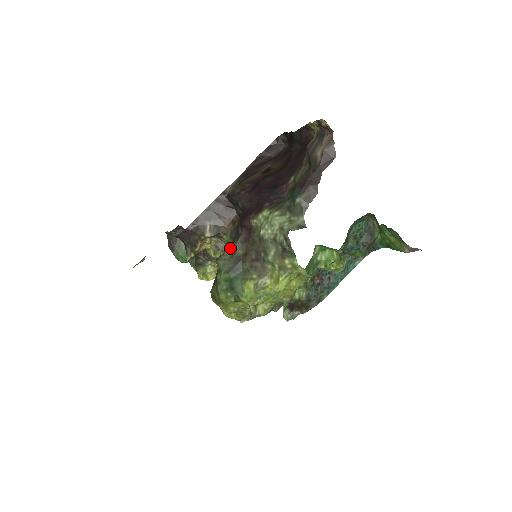
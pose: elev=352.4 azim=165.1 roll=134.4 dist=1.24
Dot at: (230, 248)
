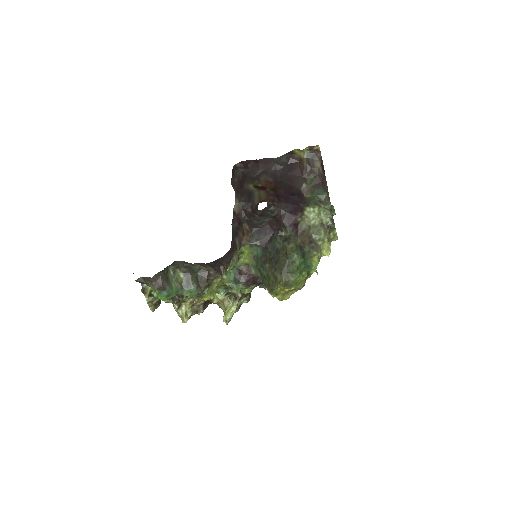
Dot at: (292, 242)
